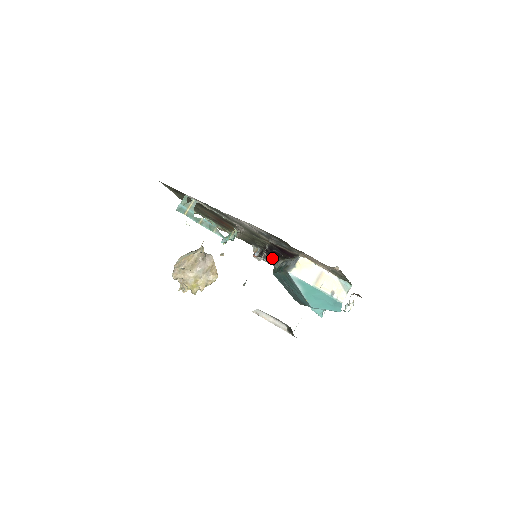
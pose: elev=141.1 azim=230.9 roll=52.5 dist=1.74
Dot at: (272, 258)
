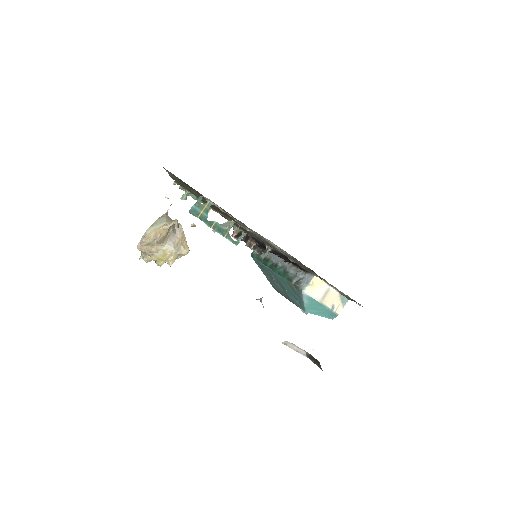
Dot at: (261, 249)
